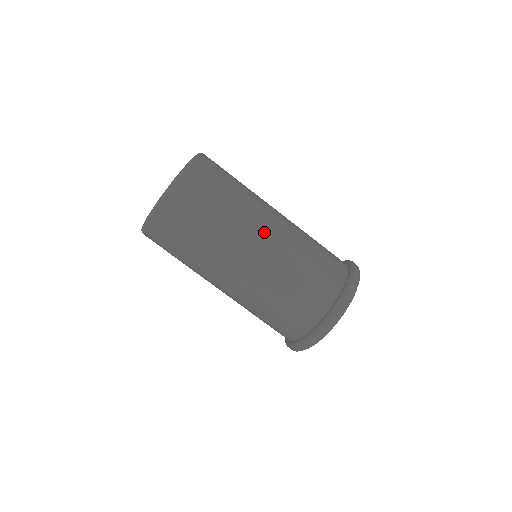
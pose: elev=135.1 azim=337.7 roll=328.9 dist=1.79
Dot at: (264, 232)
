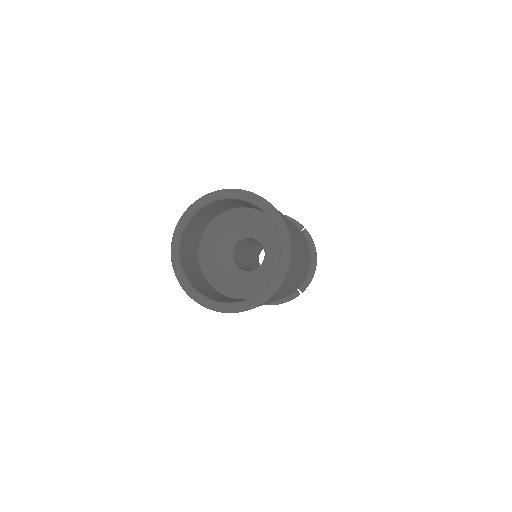
Dot at: occluded
